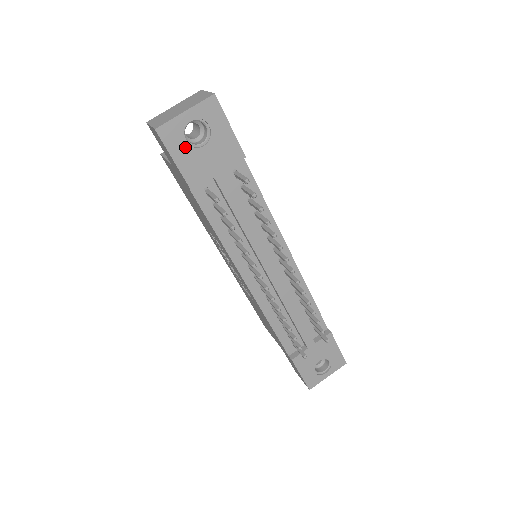
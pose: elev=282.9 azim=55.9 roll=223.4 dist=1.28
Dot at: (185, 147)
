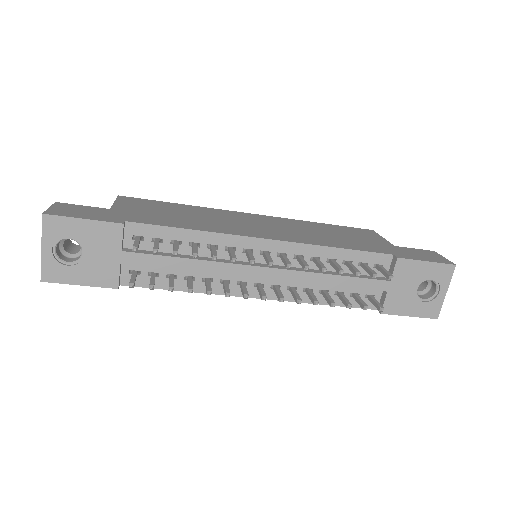
Dot at: (74, 269)
